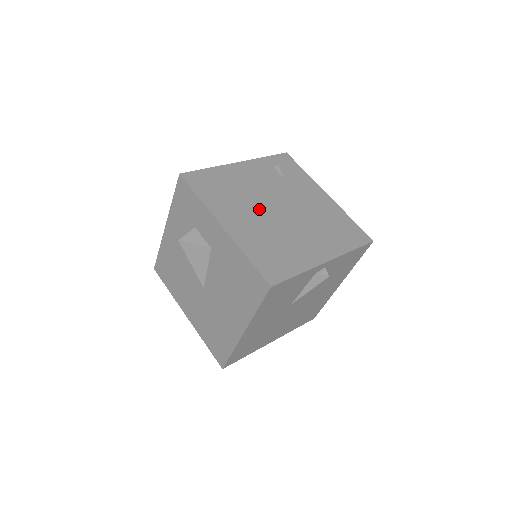
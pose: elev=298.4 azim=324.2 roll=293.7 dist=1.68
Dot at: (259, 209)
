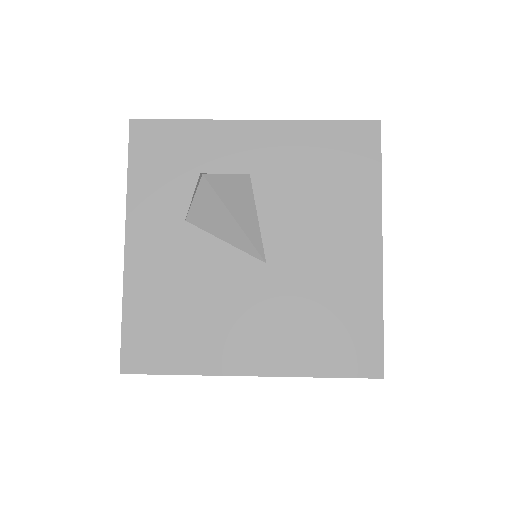
Dot at: occluded
